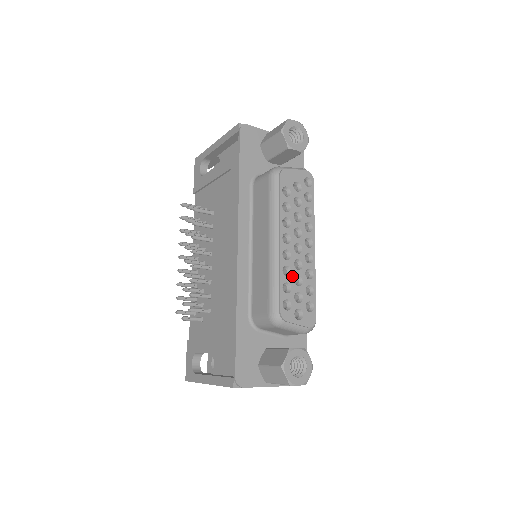
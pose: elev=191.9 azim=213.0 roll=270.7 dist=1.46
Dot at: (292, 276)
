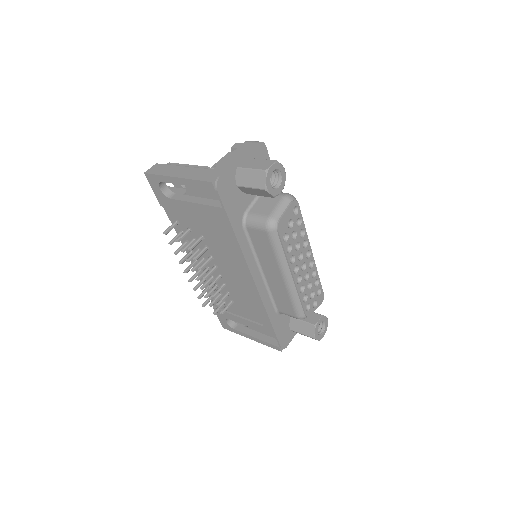
Dot at: (306, 288)
